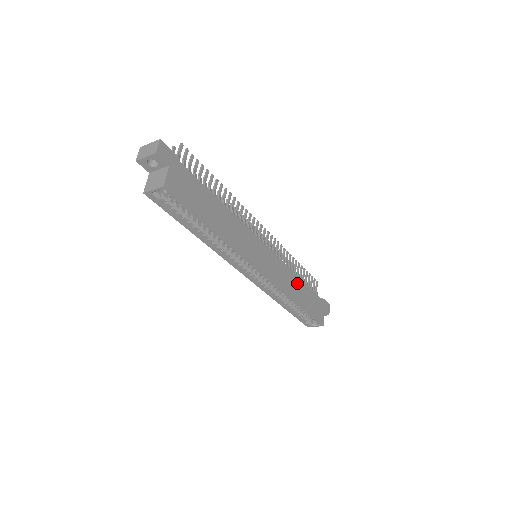
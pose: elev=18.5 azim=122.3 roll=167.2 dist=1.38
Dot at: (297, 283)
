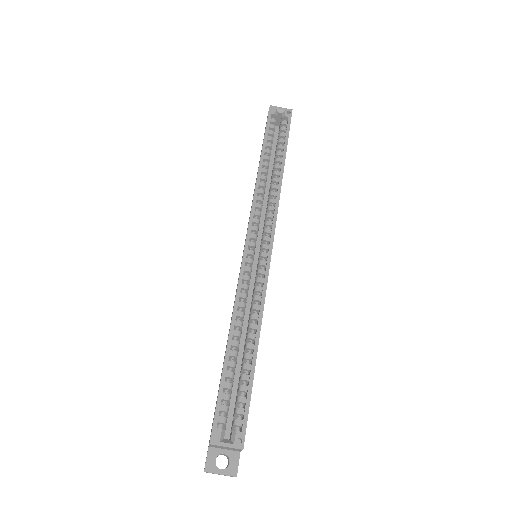
Dot at: occluded
